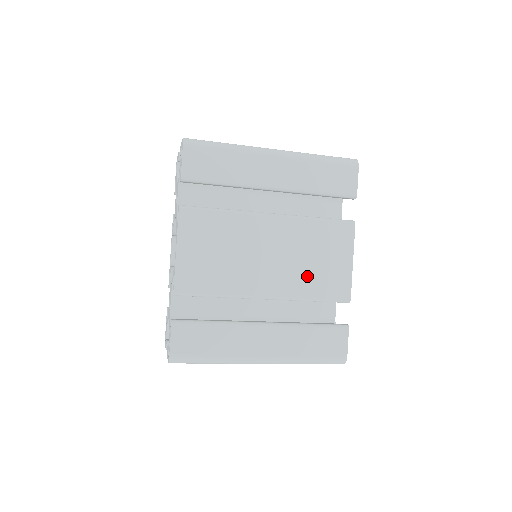
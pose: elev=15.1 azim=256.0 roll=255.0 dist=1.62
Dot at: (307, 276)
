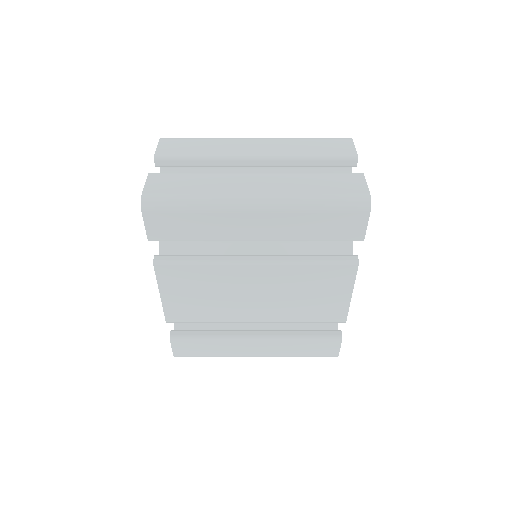
Dot at: (298, 307)
